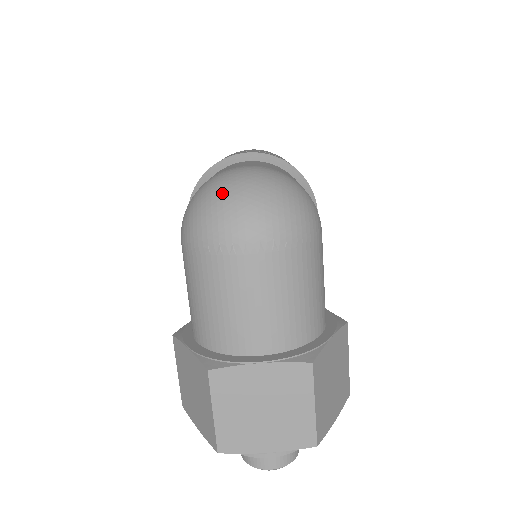
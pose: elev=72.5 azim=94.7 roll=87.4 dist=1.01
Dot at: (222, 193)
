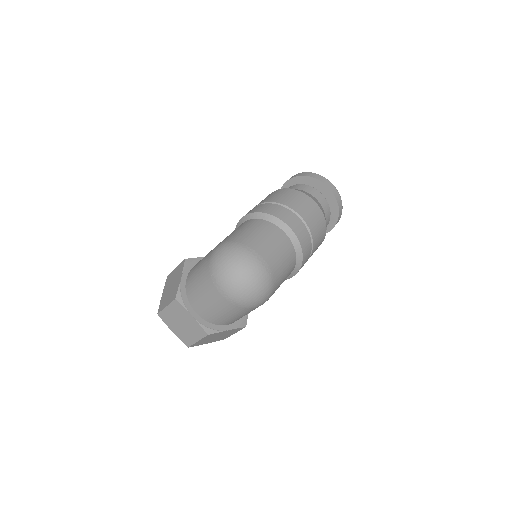
Dot at: (236, 266)
